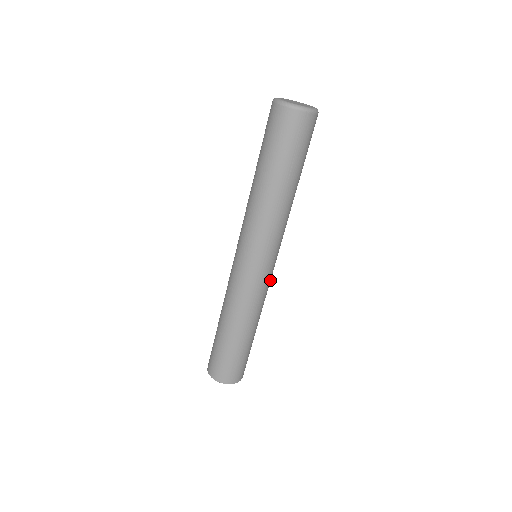
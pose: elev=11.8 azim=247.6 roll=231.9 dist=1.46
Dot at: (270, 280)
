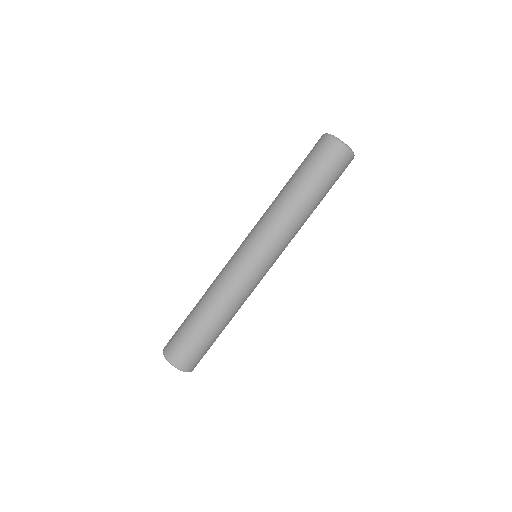
Dot at: occluded
